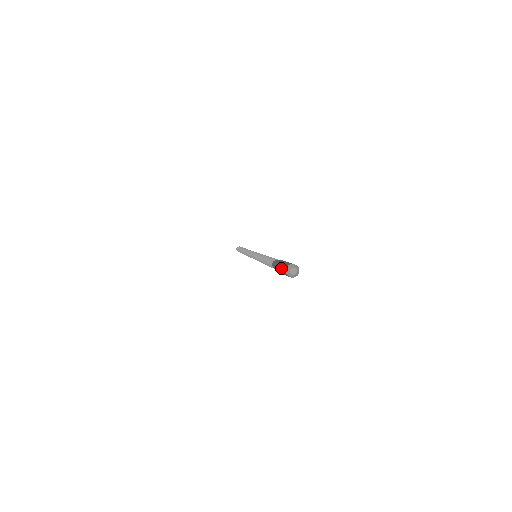
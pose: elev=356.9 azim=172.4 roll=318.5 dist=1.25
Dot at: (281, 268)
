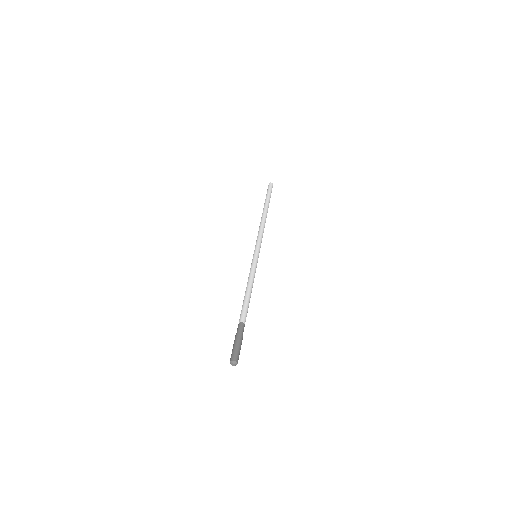
Dot at: (232, 352)
